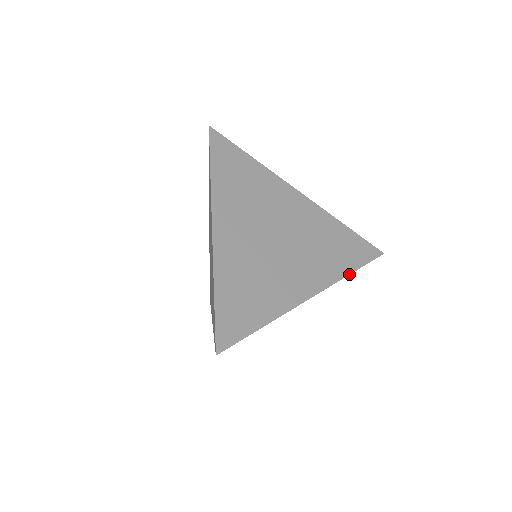
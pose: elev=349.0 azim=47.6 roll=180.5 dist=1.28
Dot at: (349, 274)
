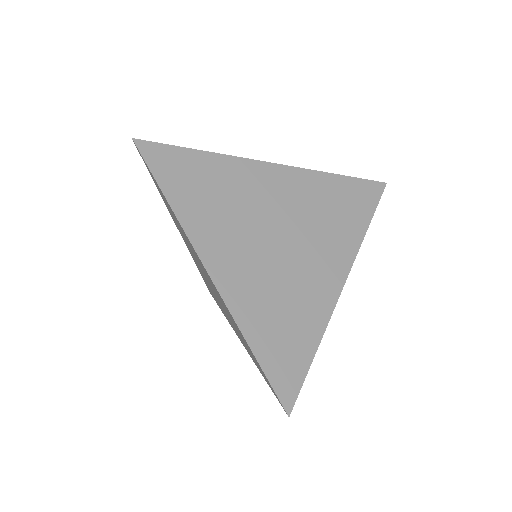
Dot at: (330, 174)
